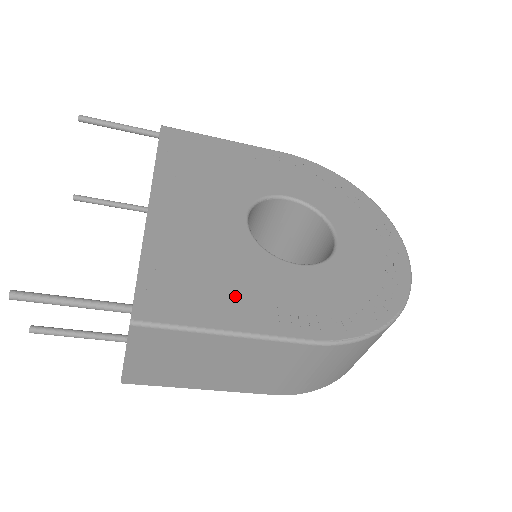
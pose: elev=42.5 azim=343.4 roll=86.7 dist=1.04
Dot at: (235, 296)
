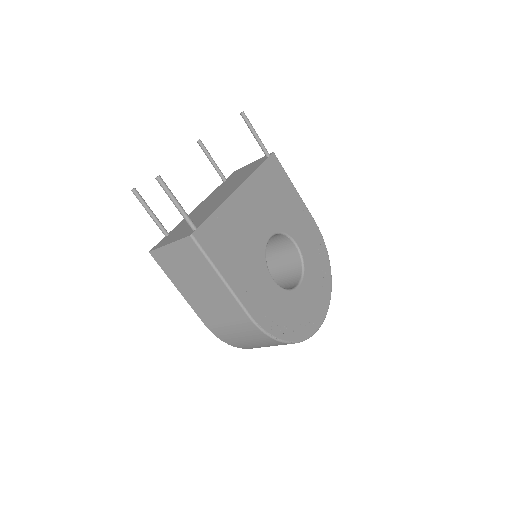
Dot at: (237, 266)
